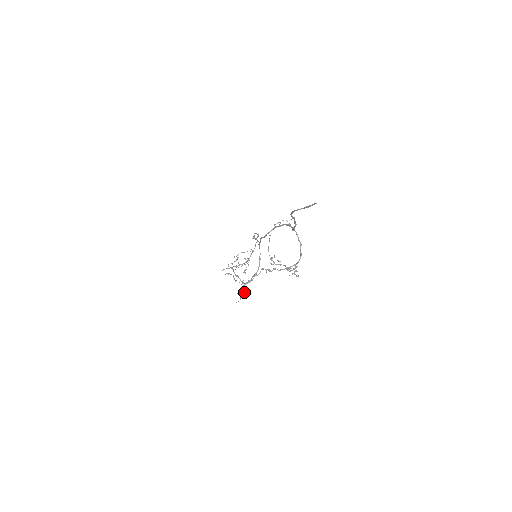
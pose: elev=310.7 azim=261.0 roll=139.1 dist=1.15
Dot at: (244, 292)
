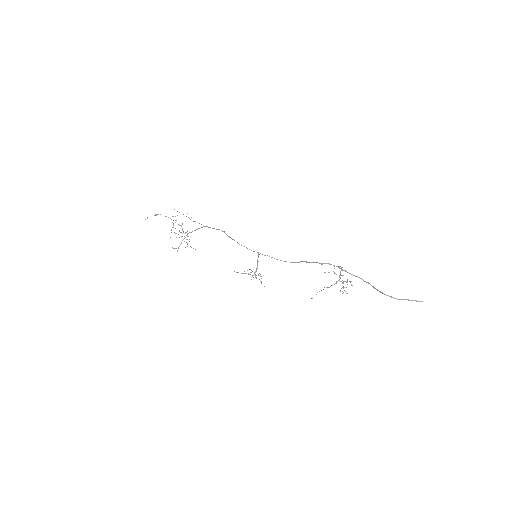
Dot at: occluded
